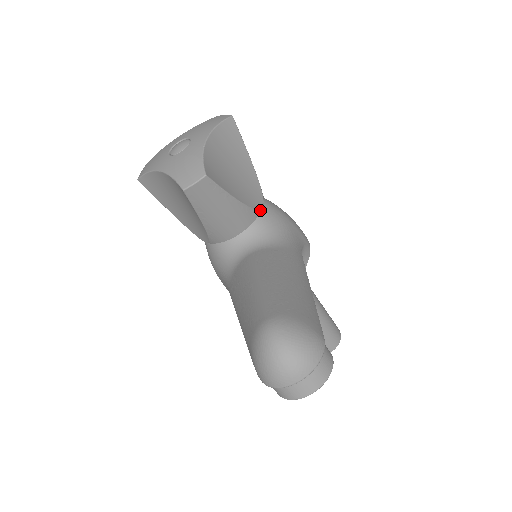
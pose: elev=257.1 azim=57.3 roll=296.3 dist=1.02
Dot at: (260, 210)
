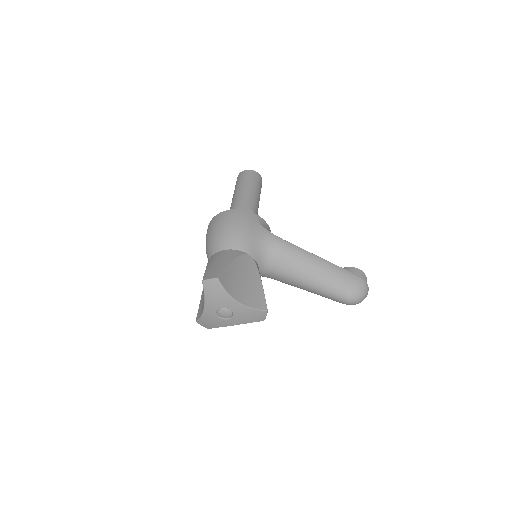
Dot at: (253, 259)
